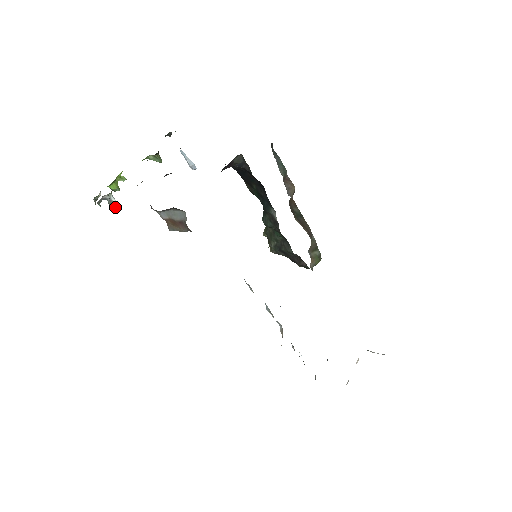
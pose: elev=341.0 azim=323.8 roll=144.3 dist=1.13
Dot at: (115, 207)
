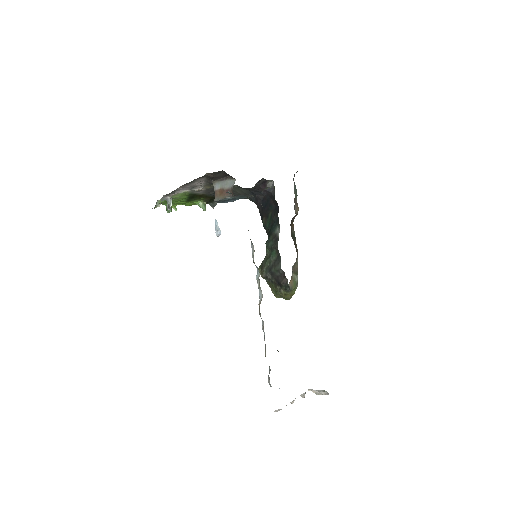
Dot at: (169, 208)
